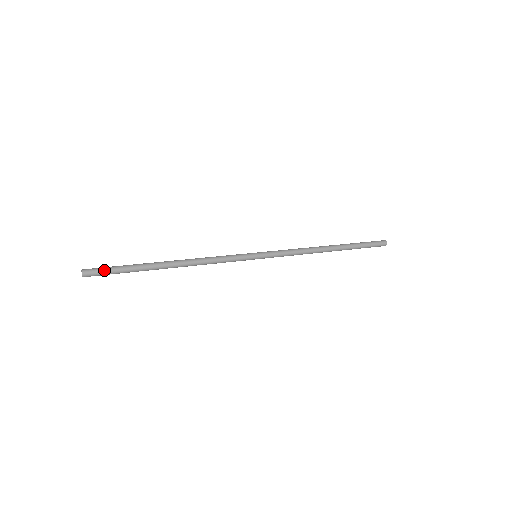
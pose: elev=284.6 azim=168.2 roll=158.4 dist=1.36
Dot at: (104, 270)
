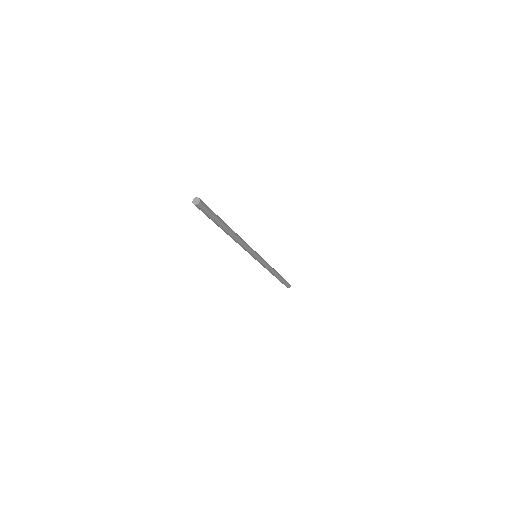
Dot at: (208, 210)
